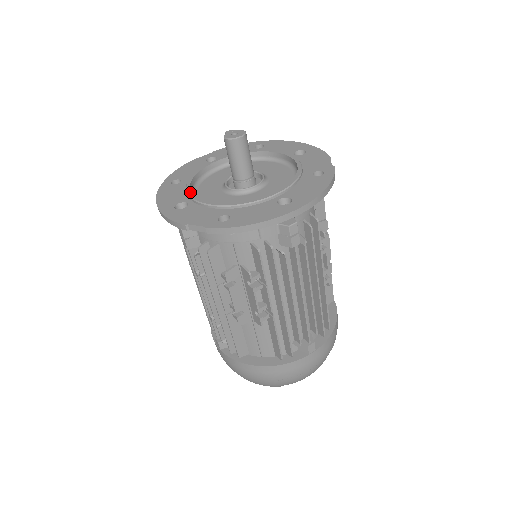
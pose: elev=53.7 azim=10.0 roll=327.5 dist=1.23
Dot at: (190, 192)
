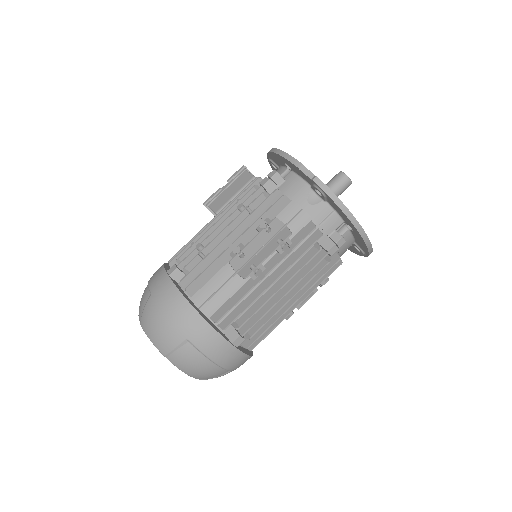
Dot at: occluded
